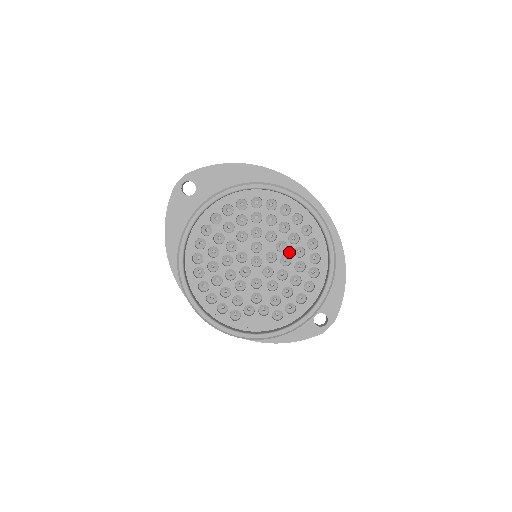
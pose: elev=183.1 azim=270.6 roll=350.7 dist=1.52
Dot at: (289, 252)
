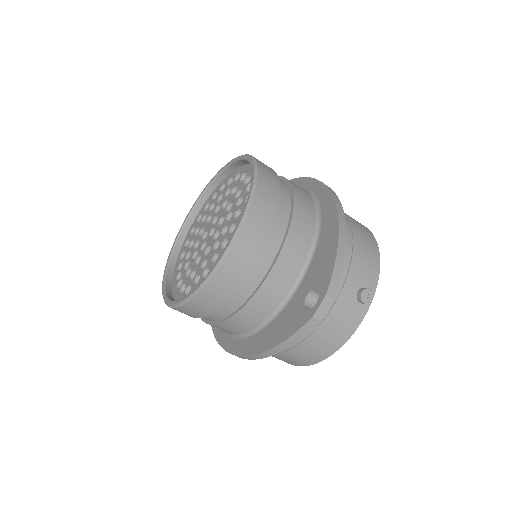
Dot at: (233, 207)
